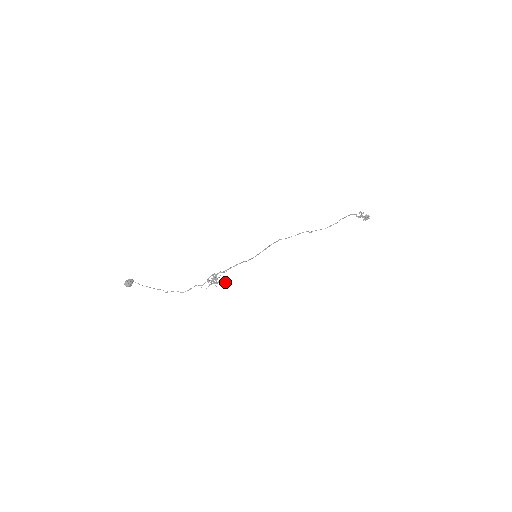
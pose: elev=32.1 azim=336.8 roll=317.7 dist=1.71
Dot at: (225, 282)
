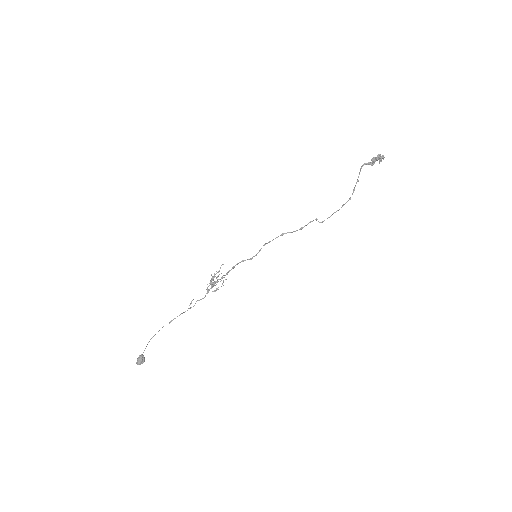
Dot at: (225, 279)
